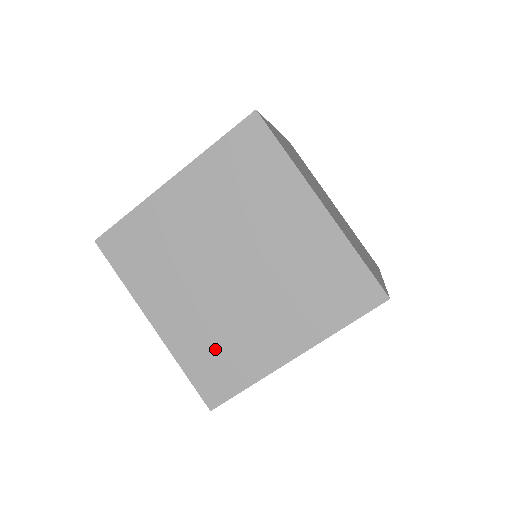
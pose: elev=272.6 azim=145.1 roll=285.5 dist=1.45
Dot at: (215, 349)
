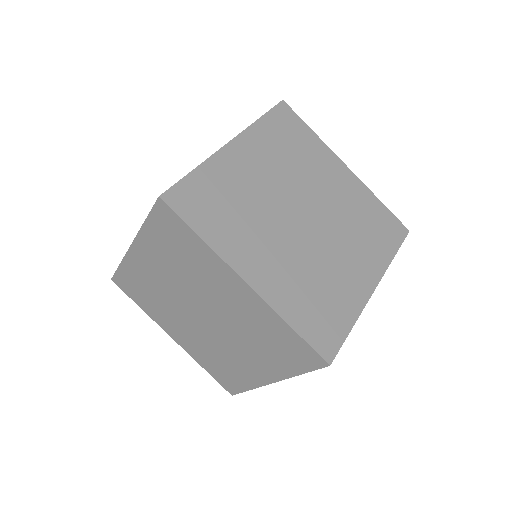
Dot at: (217, 363)
